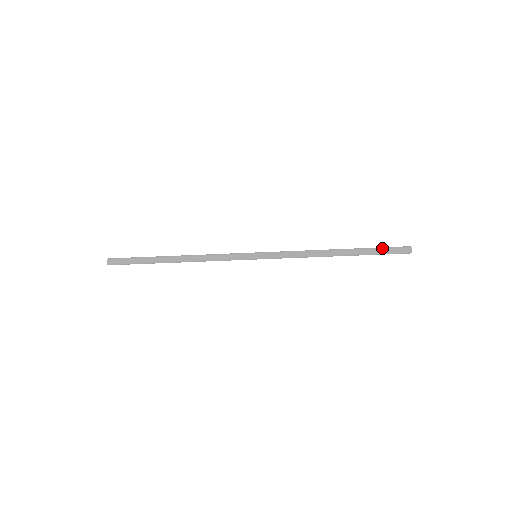
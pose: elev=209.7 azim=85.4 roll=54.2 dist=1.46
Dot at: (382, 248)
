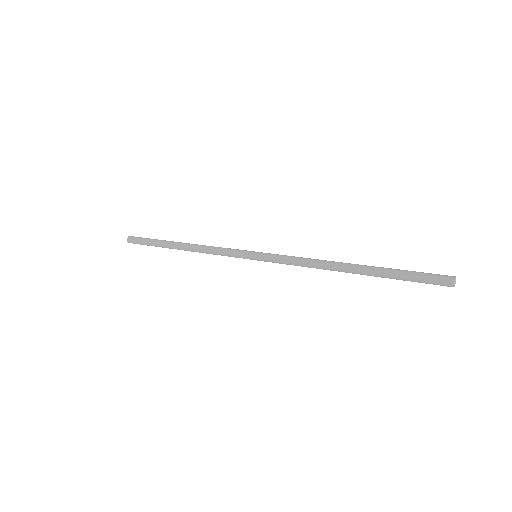
Dot at: (409, 272)
